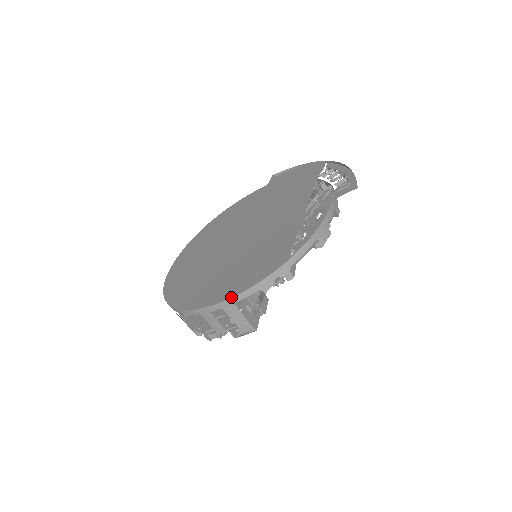
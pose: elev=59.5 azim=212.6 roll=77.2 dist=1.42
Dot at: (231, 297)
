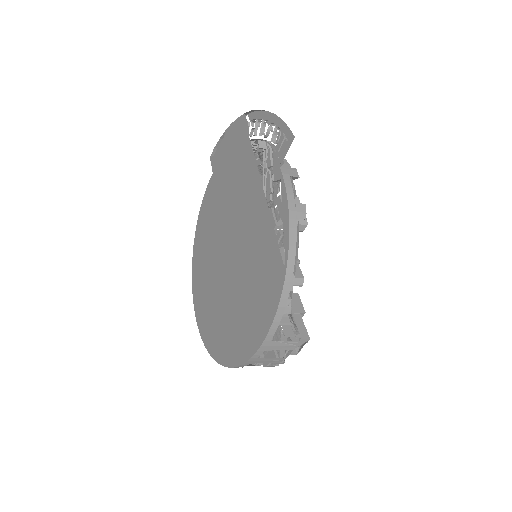
Dot at: (264, 339)
